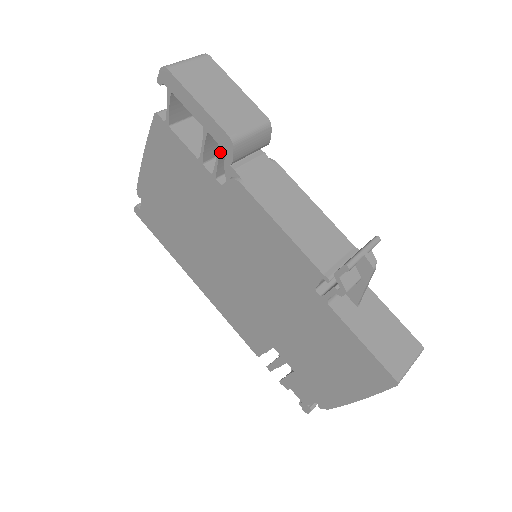
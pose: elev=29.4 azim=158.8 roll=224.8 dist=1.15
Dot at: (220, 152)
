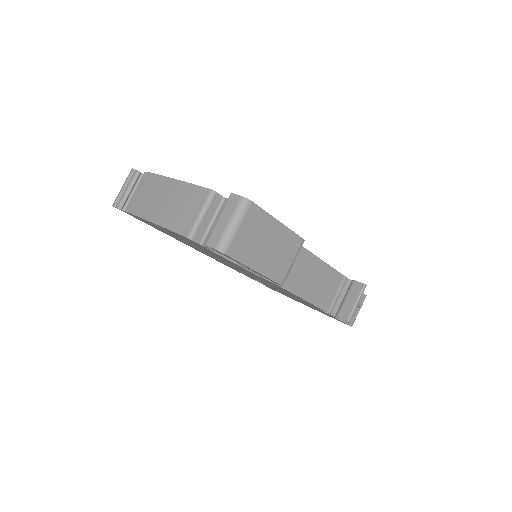
Dot at: occluded
